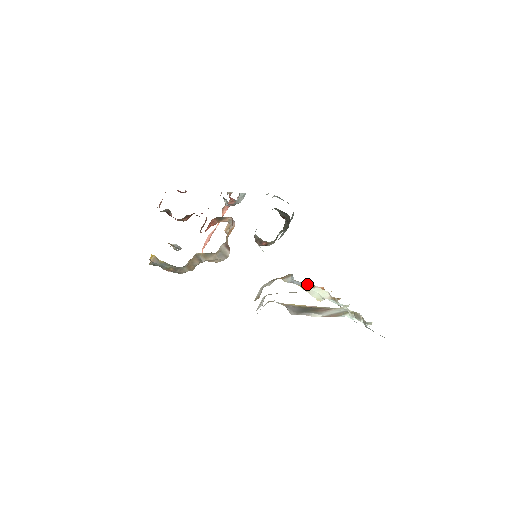
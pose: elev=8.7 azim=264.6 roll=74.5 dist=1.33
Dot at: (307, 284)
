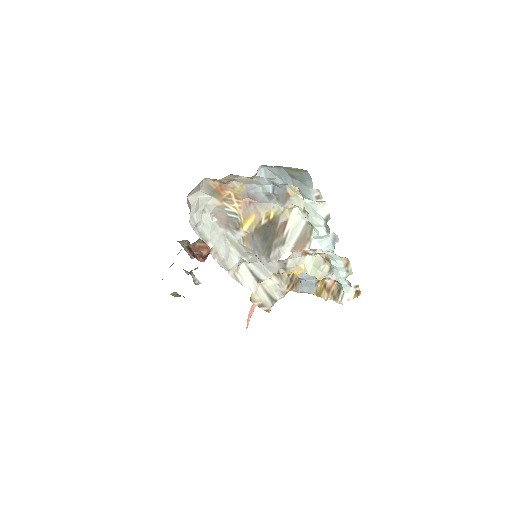
Dot at: (320, 285)
